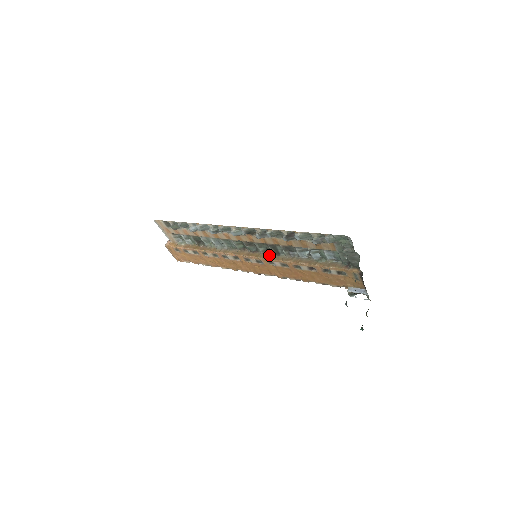
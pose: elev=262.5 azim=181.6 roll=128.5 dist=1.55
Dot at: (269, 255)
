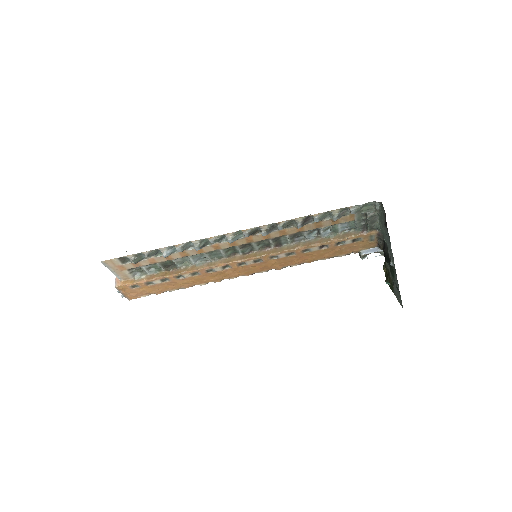
Dot at: (269, 250)
